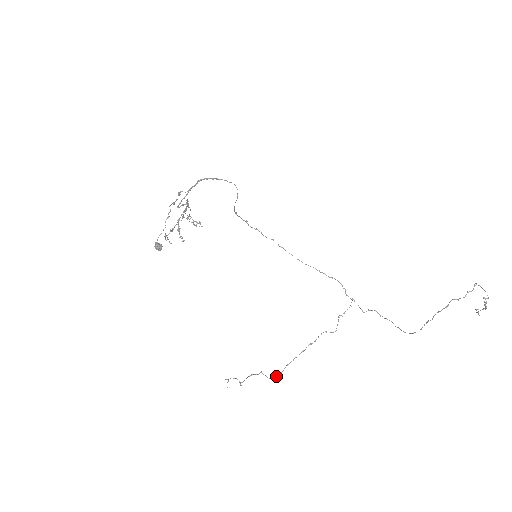
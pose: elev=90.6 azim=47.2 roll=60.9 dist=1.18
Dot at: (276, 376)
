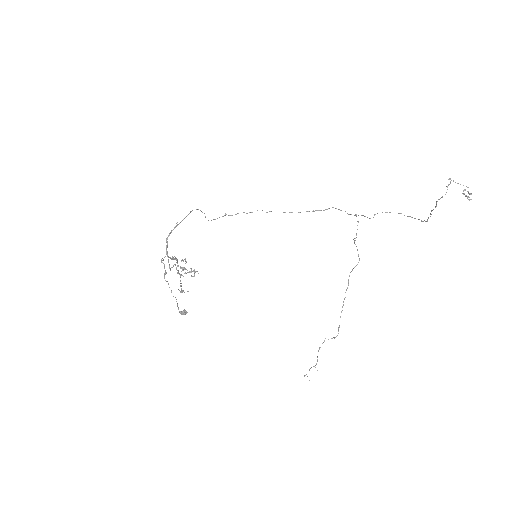
Dot at: (338, 331)
